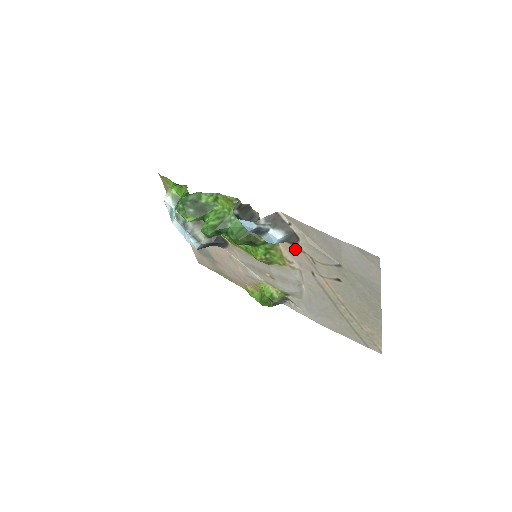
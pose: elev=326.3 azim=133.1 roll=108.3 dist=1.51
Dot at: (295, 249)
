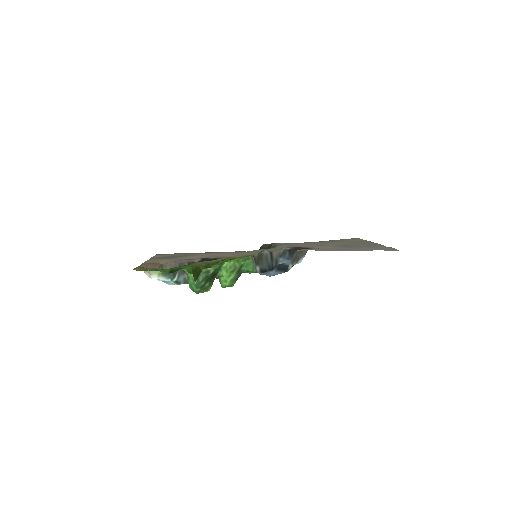
Dot at: occluded
